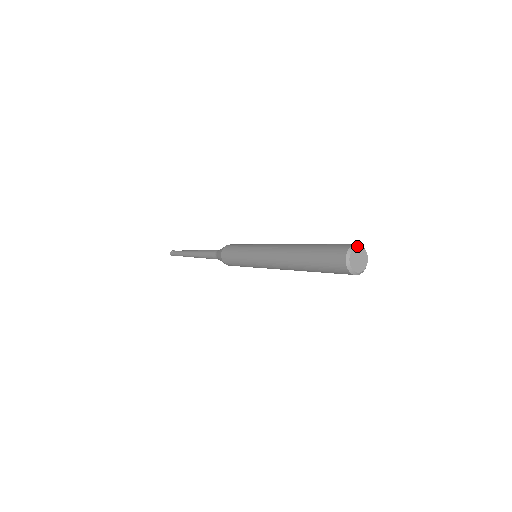
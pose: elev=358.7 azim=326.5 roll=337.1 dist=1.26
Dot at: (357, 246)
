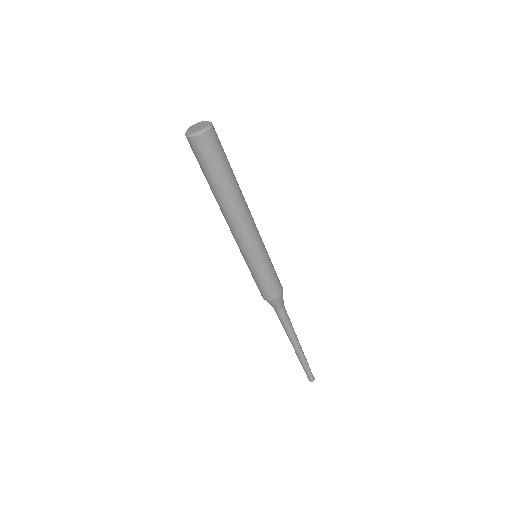
Dot at: (194, 125)
